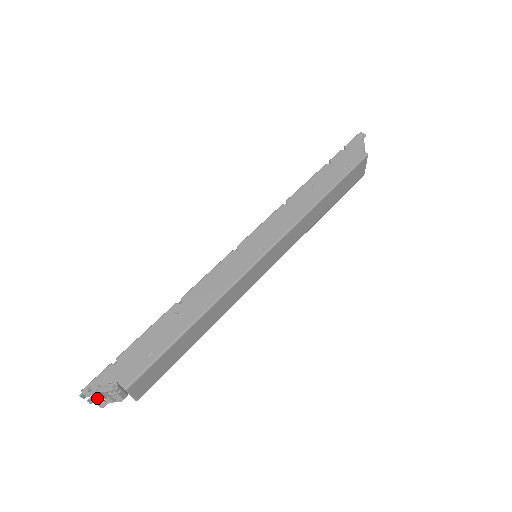
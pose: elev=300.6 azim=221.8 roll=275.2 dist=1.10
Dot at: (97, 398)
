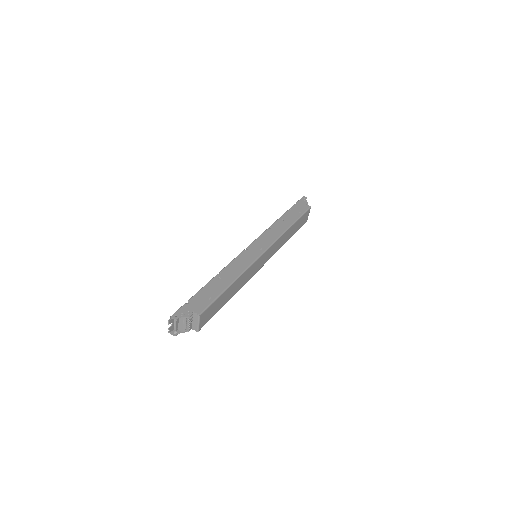
Dot at: (172, 330)
